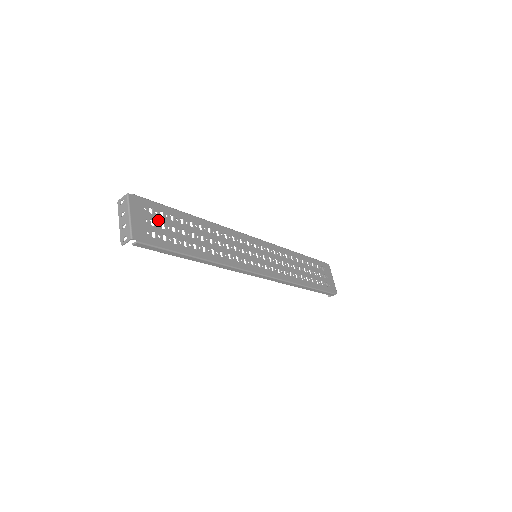
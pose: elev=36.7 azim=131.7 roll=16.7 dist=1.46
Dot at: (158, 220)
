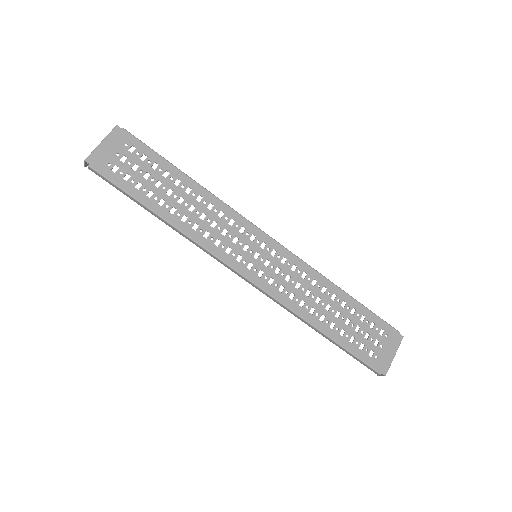
Dot at: (133, 160)
